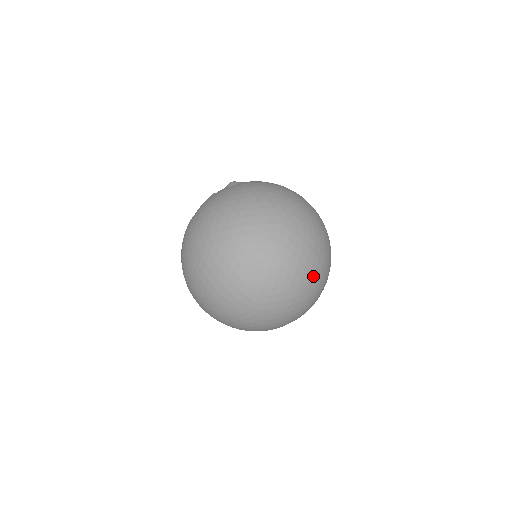
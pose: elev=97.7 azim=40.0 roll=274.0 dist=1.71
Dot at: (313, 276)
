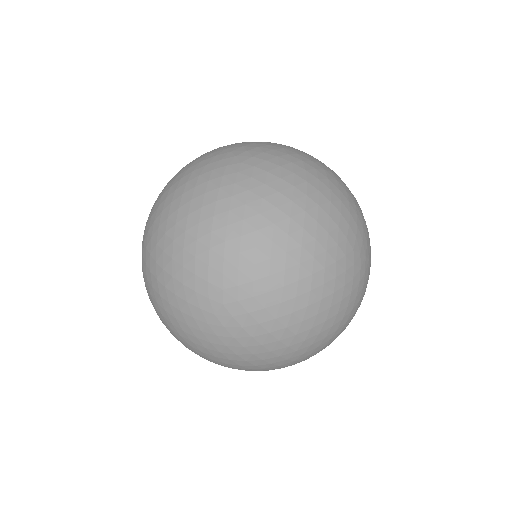
Dot at: (314, 229)
